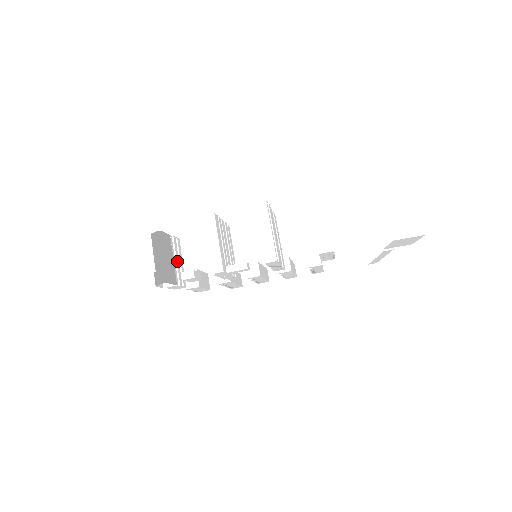
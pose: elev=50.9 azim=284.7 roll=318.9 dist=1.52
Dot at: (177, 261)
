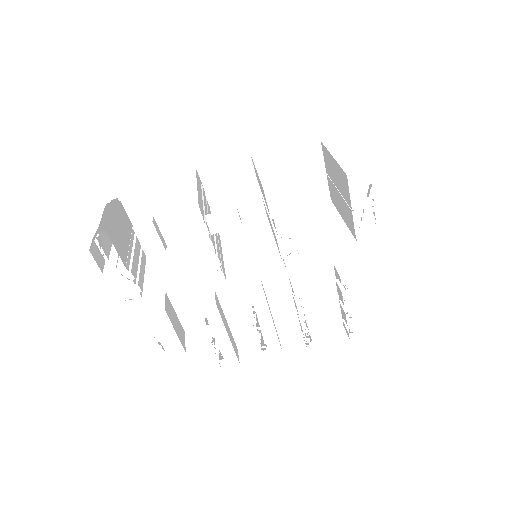
Dot at: (135, 252)
